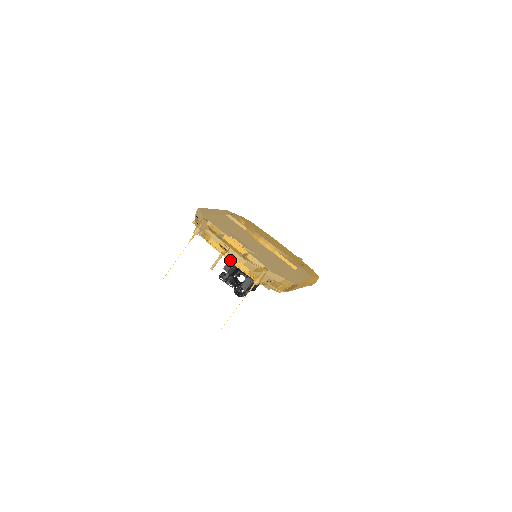
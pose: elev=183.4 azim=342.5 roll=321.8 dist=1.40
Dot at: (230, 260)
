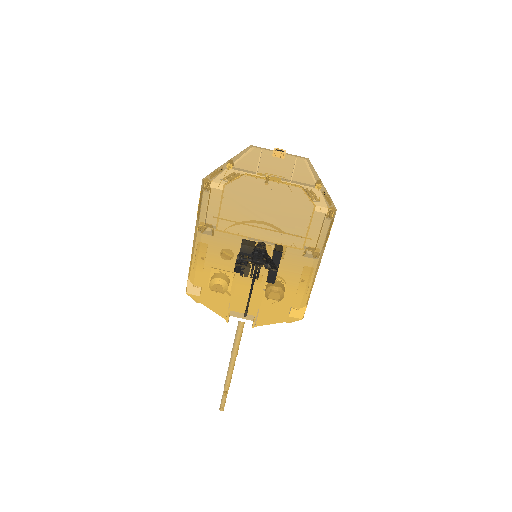
Dot at: (278, 181)
